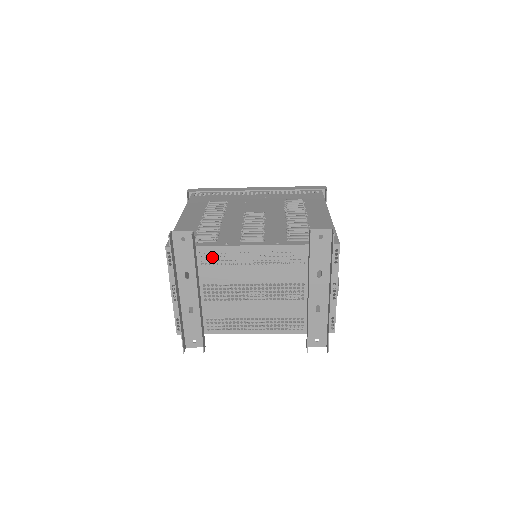
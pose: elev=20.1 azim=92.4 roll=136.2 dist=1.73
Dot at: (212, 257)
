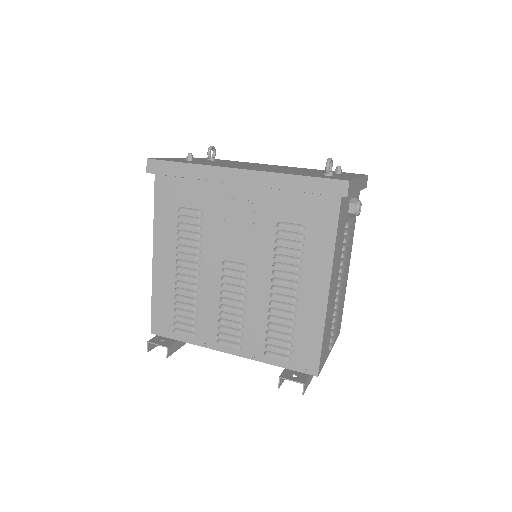
Dot at: occluded
